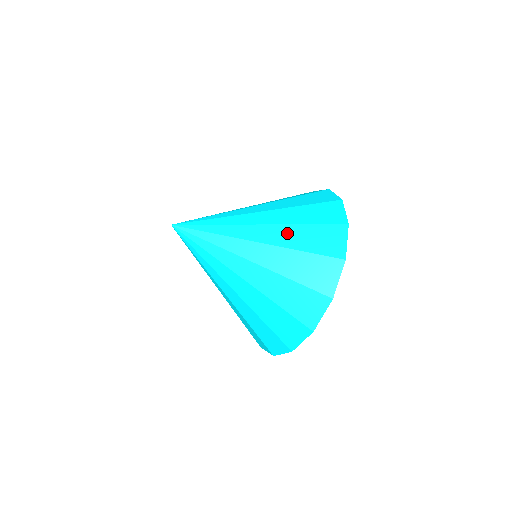
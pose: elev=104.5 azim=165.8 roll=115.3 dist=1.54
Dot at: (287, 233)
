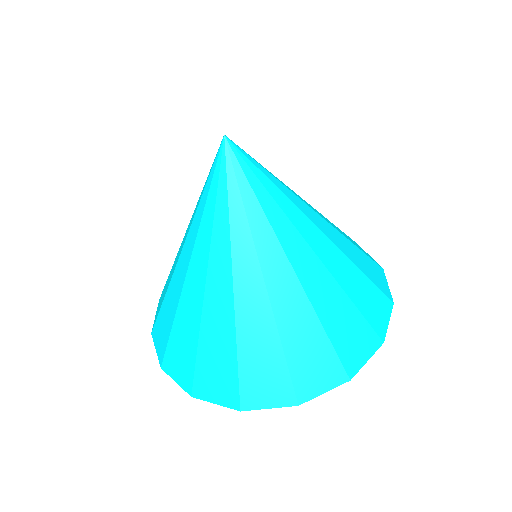
Dot at: (327, 289)
